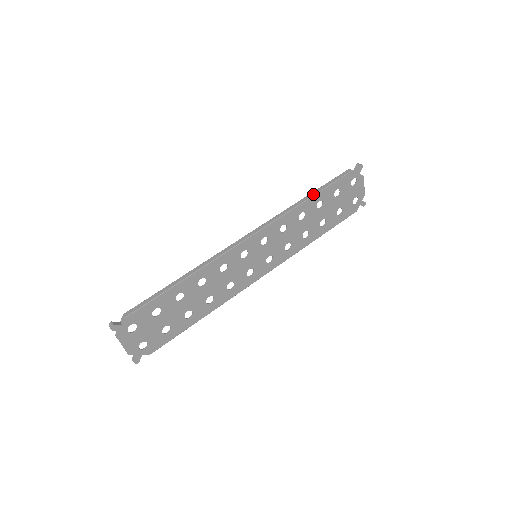
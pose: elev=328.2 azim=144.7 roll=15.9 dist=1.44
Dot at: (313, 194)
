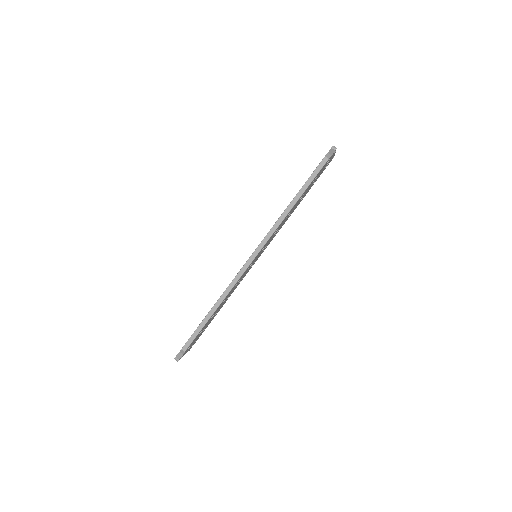
Dot at: (297, 198)
